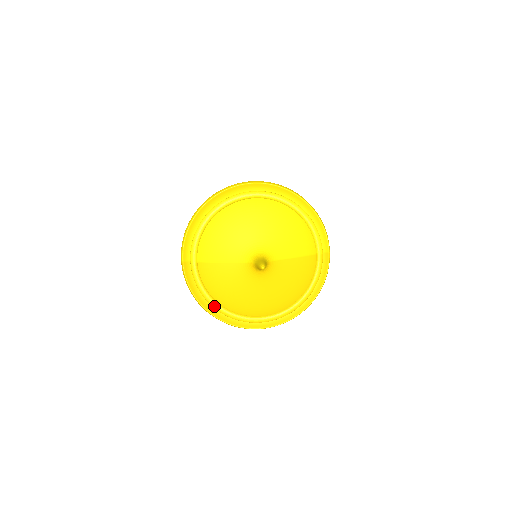
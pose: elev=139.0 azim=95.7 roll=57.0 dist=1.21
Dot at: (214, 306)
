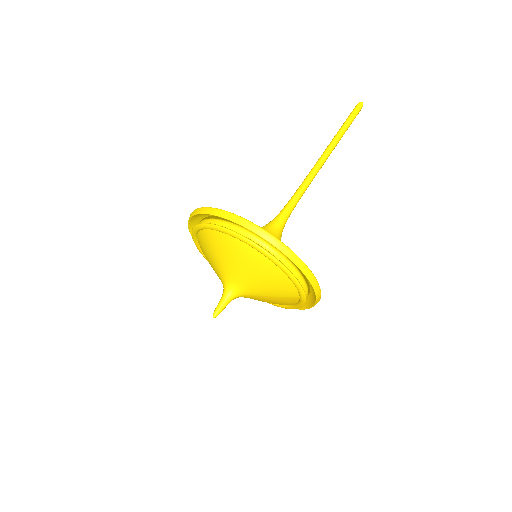
Dot at: occluded
